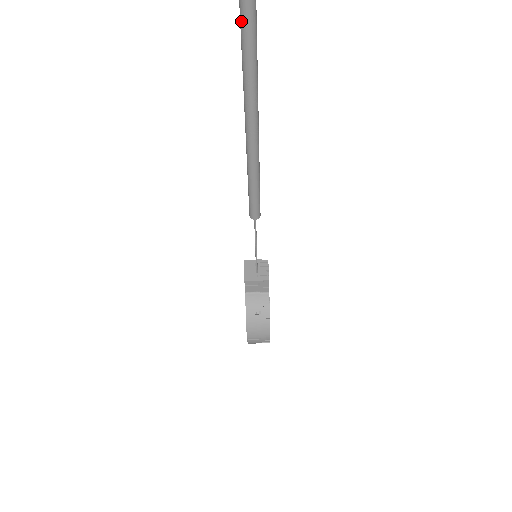
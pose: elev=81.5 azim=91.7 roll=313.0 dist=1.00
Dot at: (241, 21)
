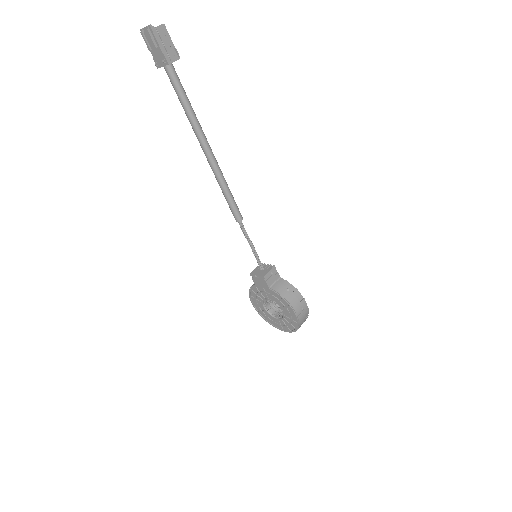
Dot at: (179, 94)
